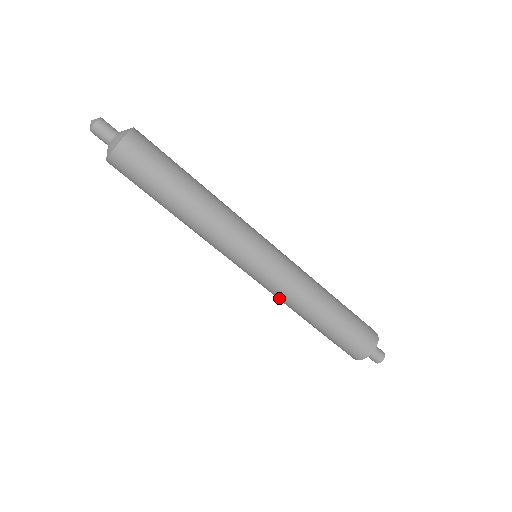
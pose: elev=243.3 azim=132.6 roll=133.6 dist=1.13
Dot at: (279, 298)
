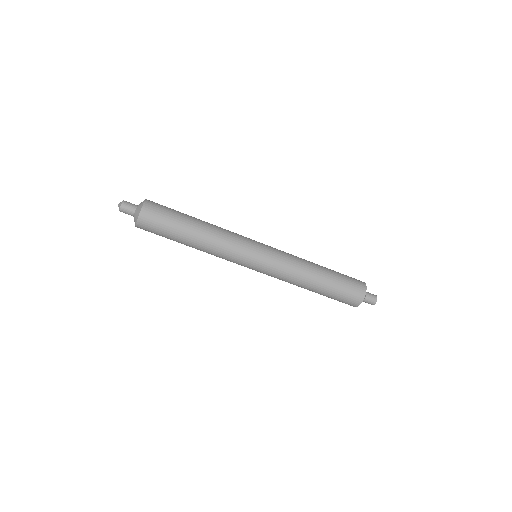
Dot at: occluded
